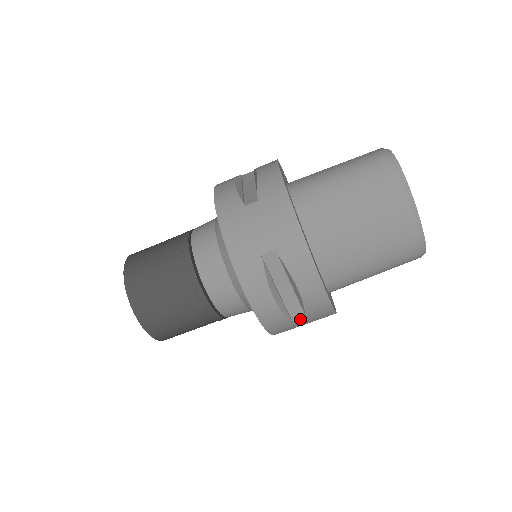
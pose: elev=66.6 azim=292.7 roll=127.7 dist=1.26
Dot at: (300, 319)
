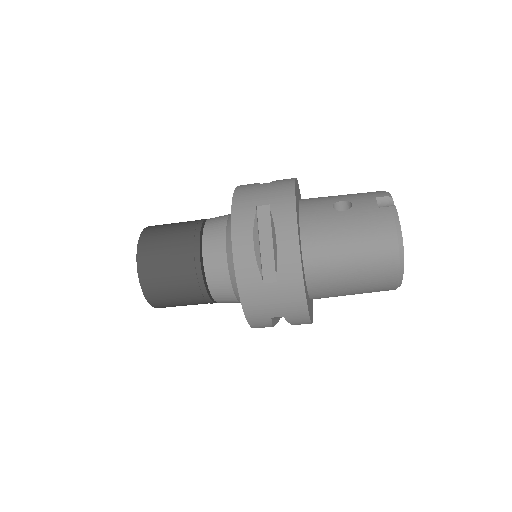
Dot at: occluded
